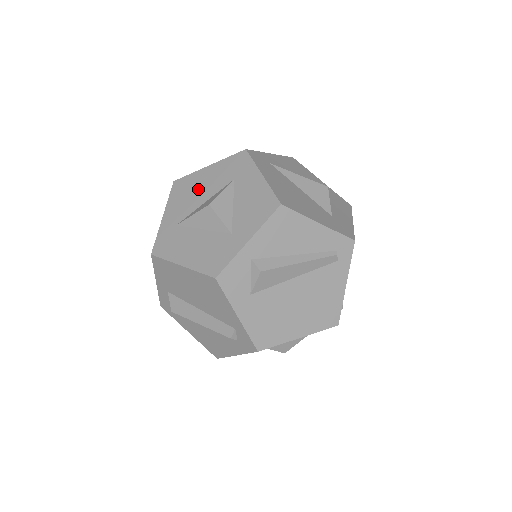
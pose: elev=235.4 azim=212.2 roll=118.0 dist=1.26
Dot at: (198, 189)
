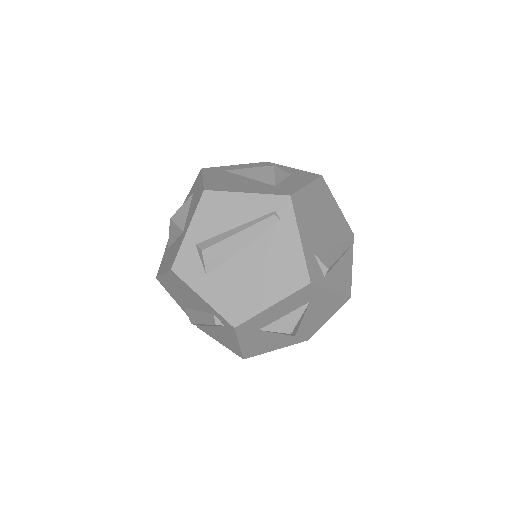
Dot at: occluded
